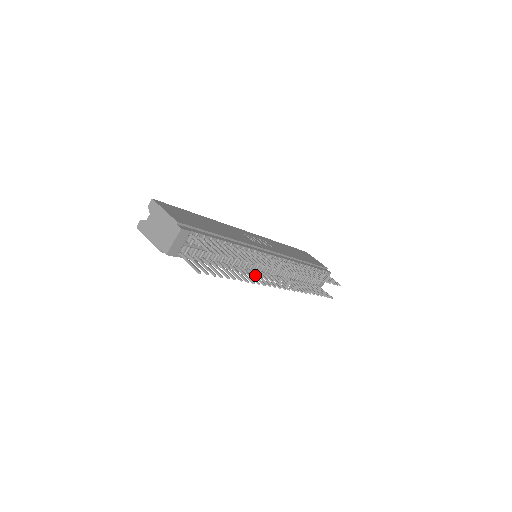
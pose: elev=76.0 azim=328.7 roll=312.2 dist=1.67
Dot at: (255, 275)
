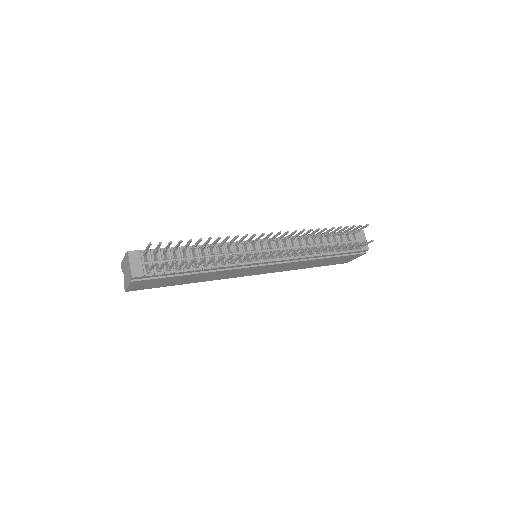
Dot at: (245, 257)
